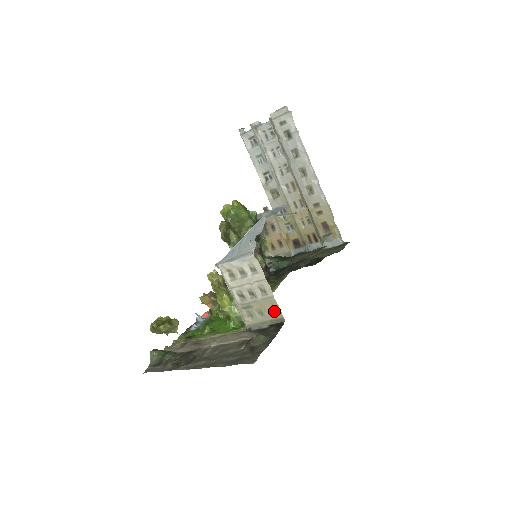
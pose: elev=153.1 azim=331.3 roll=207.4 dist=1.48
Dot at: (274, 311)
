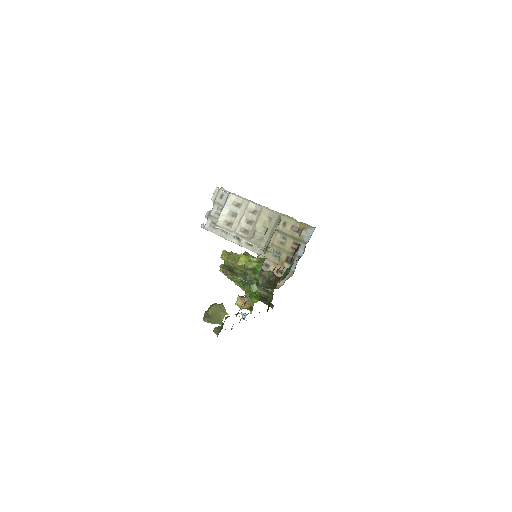
Dot at: (270, 218)
